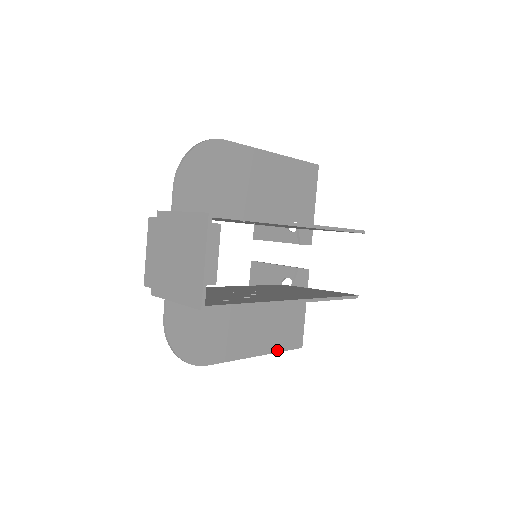
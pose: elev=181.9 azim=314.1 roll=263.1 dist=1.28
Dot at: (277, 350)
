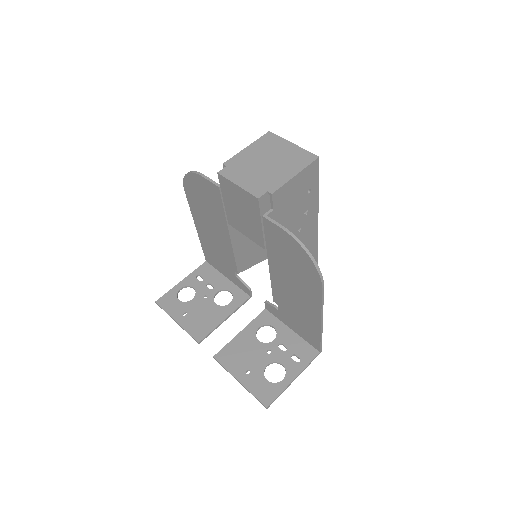
Dot at: occluded
